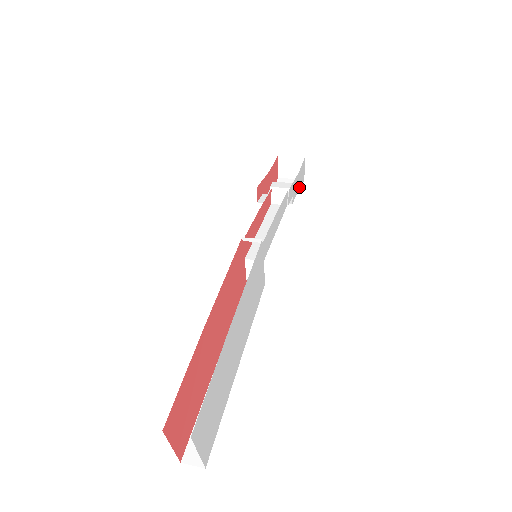
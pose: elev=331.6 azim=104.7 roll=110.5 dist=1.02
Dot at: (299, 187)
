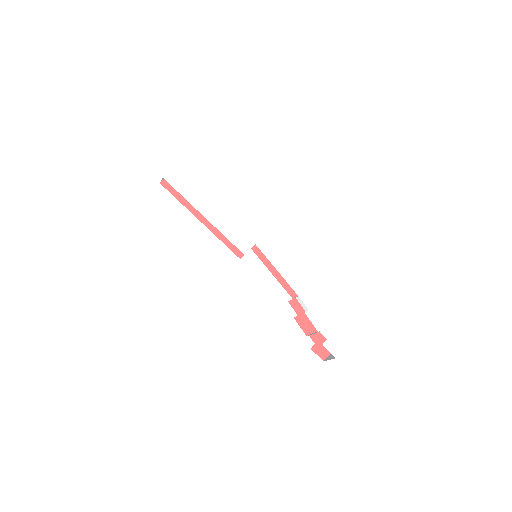
Dot at: occluded
